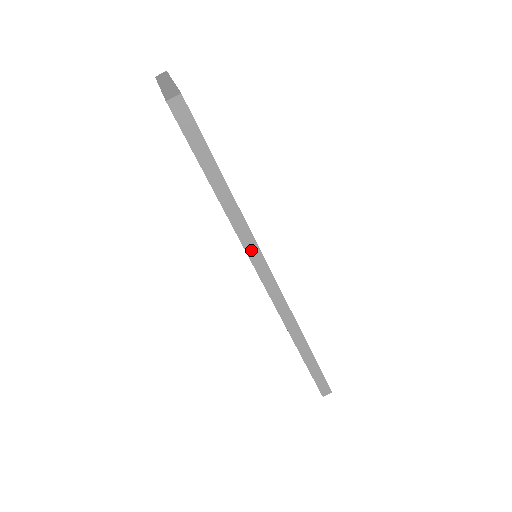
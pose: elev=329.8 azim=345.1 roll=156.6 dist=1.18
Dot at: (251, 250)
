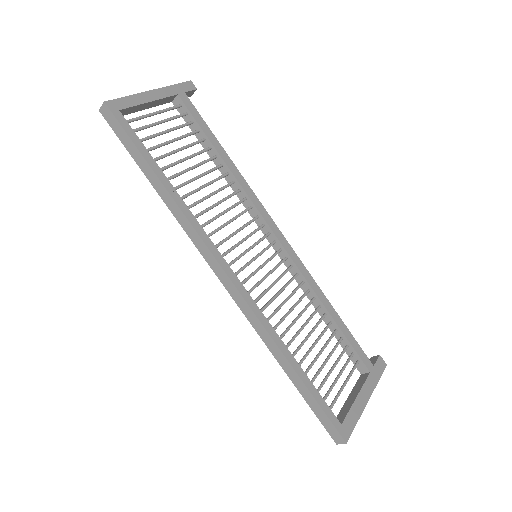
Dot at: (198, 244)
